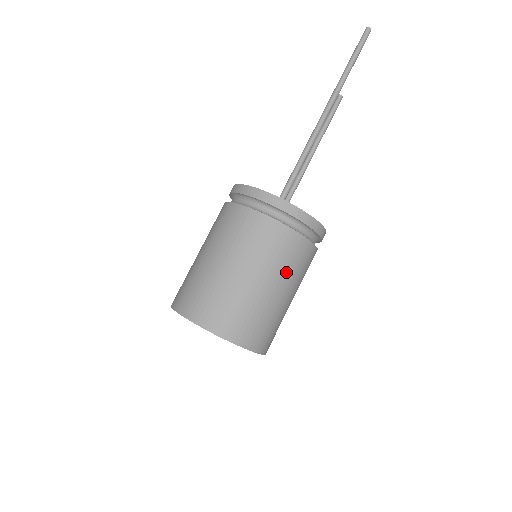
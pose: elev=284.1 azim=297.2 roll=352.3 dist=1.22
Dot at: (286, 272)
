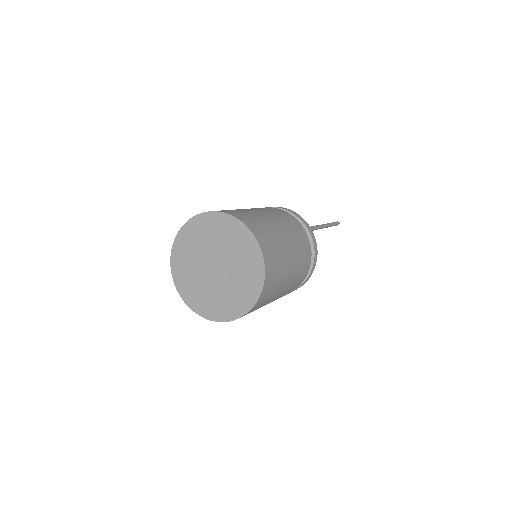
Dot at: (297, 248)
